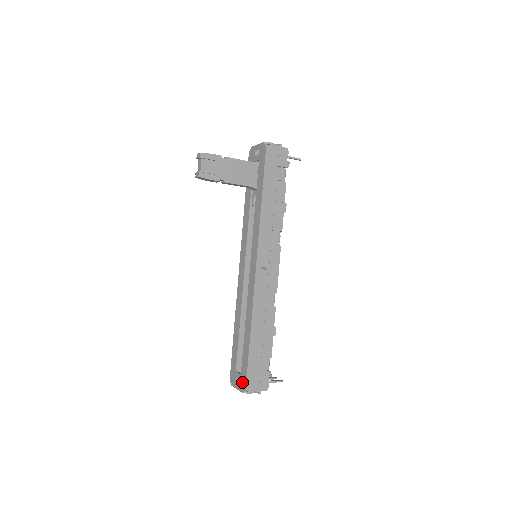
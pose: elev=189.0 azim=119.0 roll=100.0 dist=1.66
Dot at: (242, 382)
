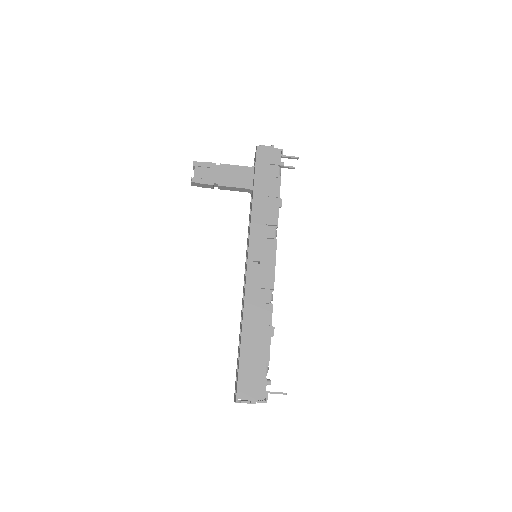
Dot at: (236, 390)
